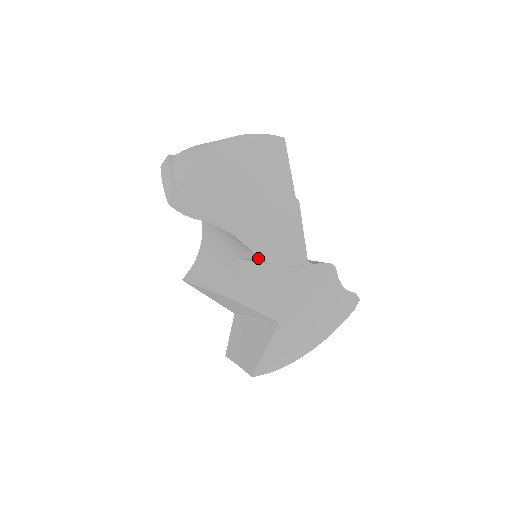
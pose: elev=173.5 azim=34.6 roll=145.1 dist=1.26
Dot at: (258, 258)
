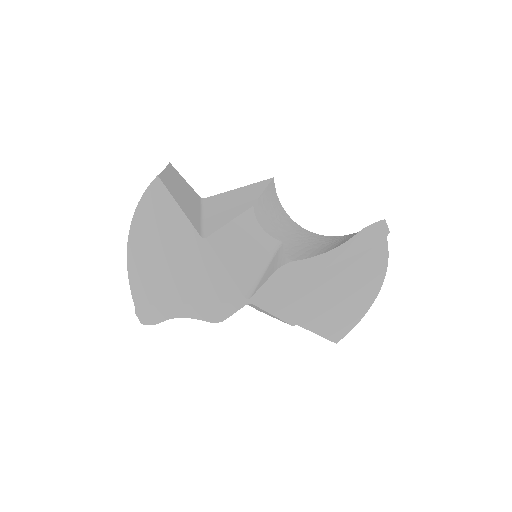
Dot at: (213, 322)
